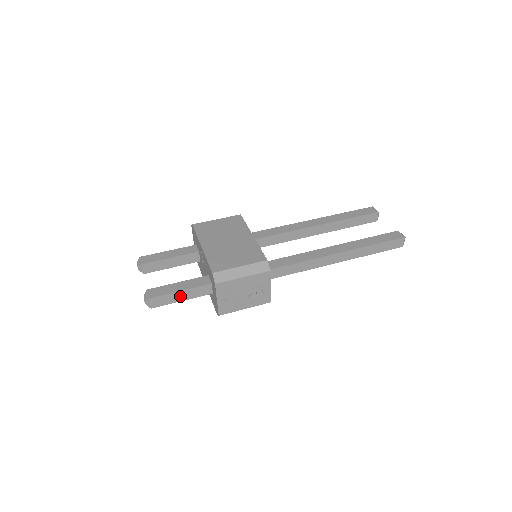
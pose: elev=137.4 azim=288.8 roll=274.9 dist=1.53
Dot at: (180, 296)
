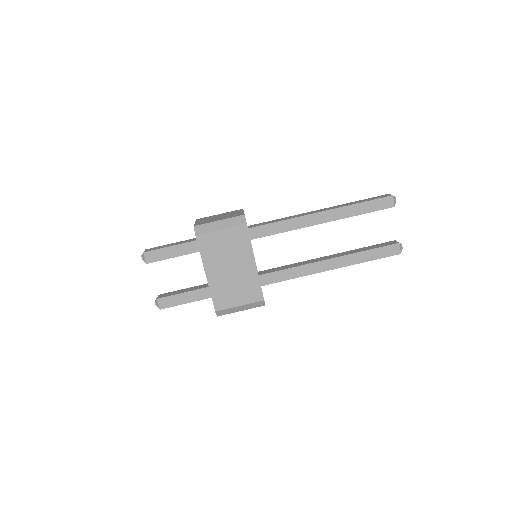
Dot at: occluded
